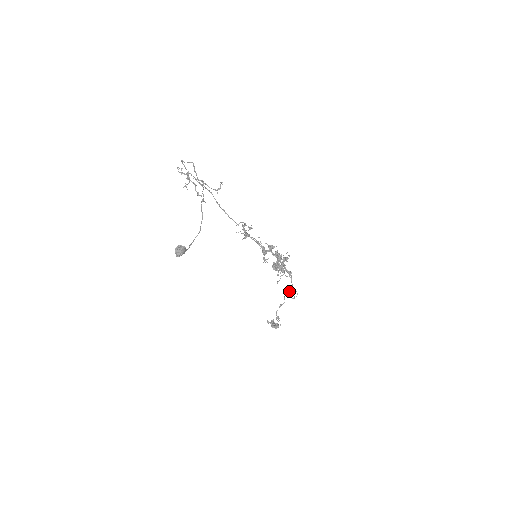
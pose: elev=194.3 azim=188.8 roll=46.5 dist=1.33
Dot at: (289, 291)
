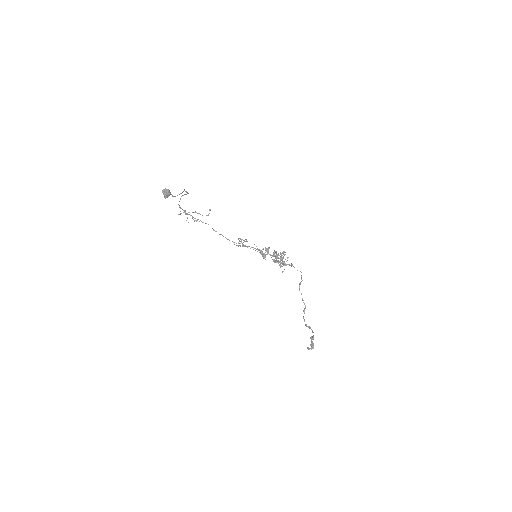
Dot at: (299, 283)
